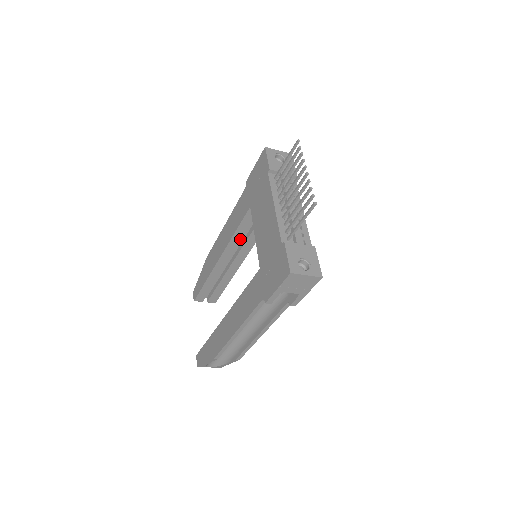
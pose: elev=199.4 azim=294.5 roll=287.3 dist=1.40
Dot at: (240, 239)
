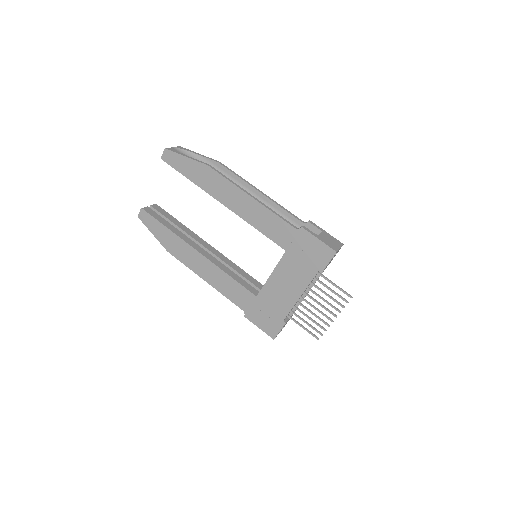
Dot at: occluded
